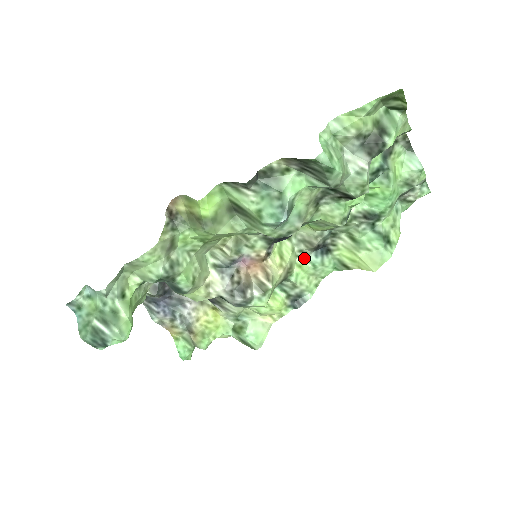
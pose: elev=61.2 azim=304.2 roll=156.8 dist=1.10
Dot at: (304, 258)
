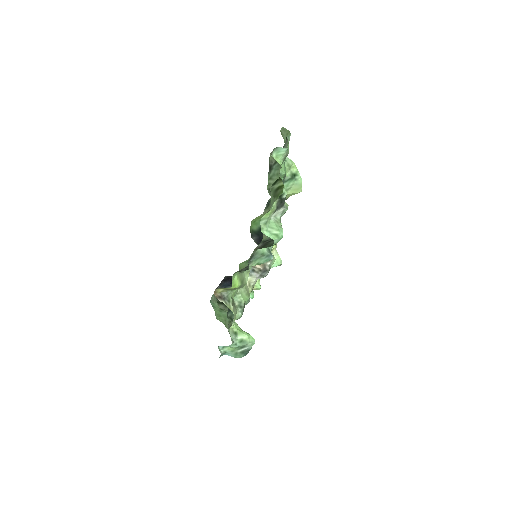
Dot at: occluded
